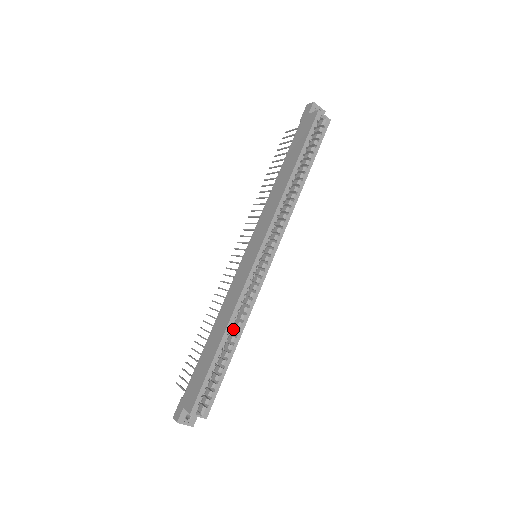
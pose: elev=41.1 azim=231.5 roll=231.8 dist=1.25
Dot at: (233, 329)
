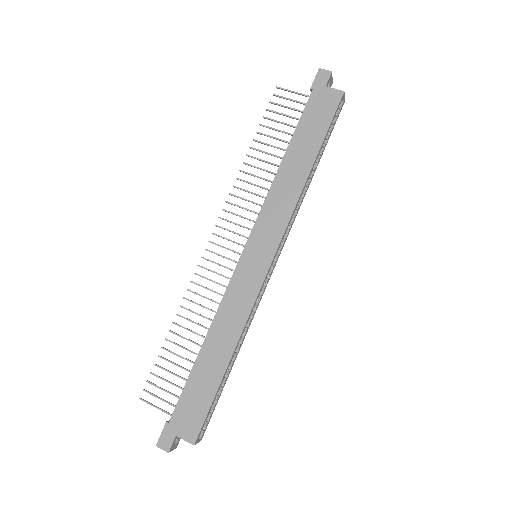
Dot at: occluded
